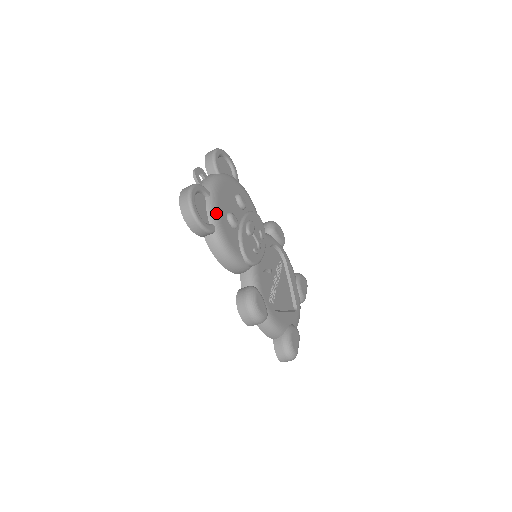
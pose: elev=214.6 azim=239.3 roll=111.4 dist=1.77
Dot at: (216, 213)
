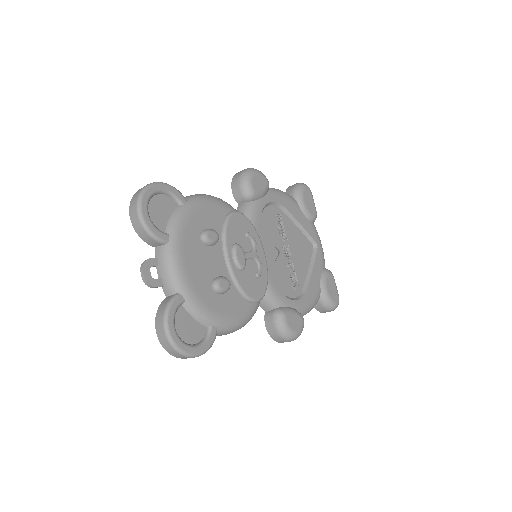
Dot at: (205, 311)
